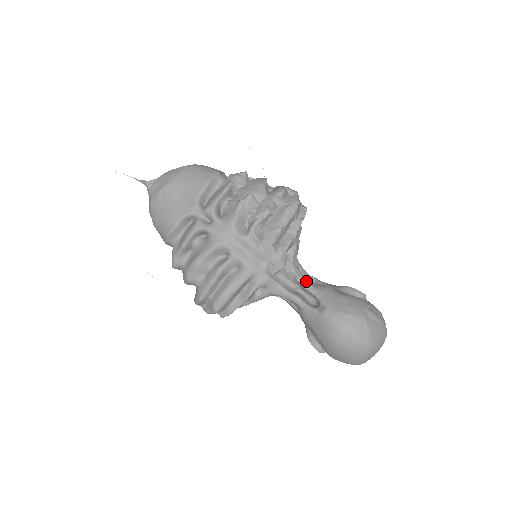
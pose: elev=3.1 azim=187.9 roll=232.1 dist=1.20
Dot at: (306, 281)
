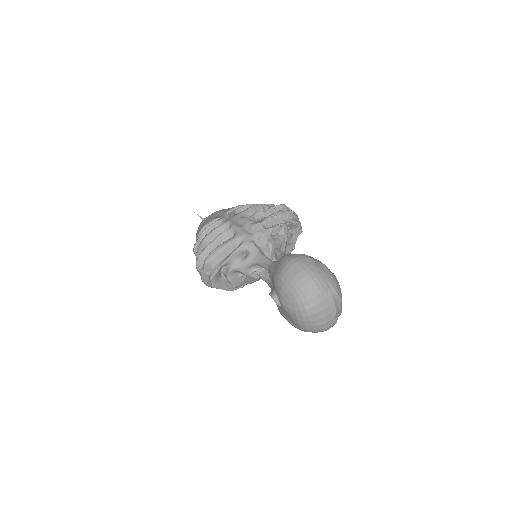
Dot at: occluded
